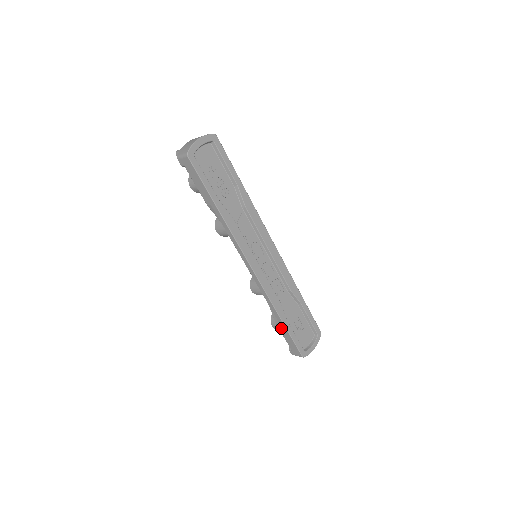
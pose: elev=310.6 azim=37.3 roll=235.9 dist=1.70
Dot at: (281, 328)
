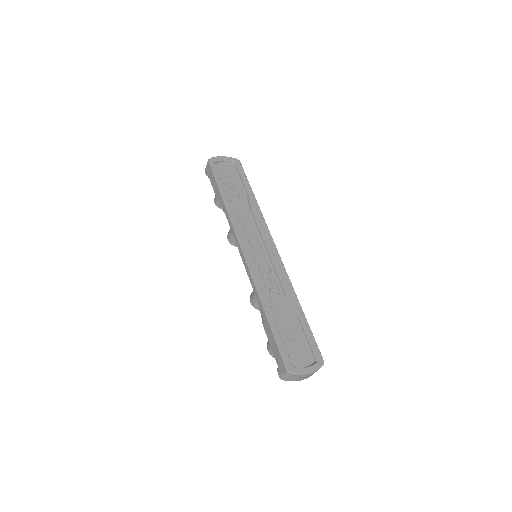
Dot at: (267, 330)
